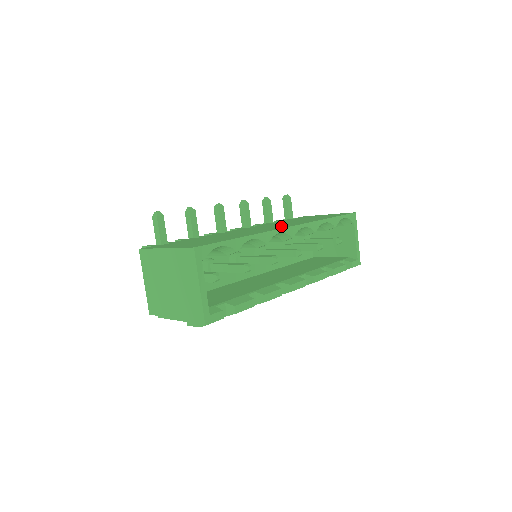
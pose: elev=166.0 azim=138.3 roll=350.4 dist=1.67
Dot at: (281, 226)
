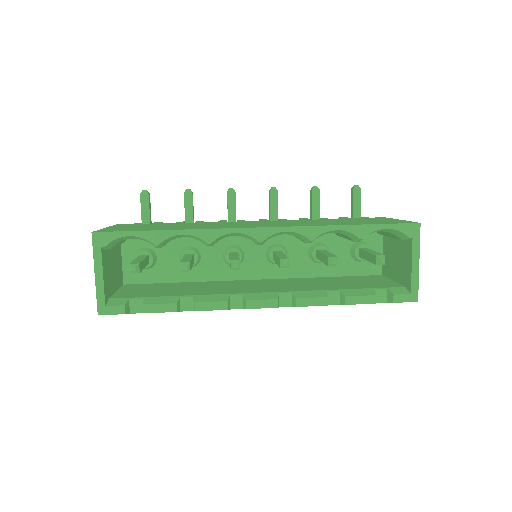
Dot at: (263, 225)
